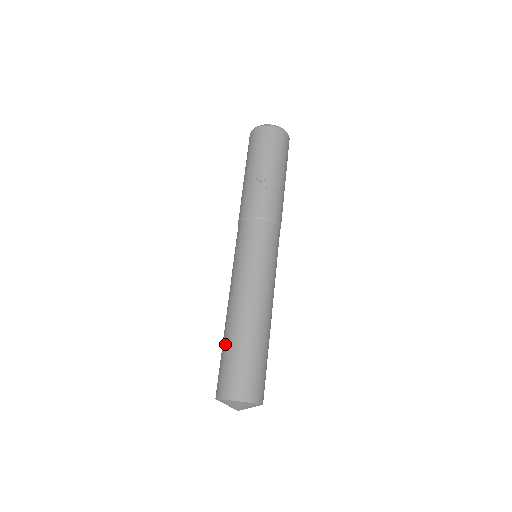
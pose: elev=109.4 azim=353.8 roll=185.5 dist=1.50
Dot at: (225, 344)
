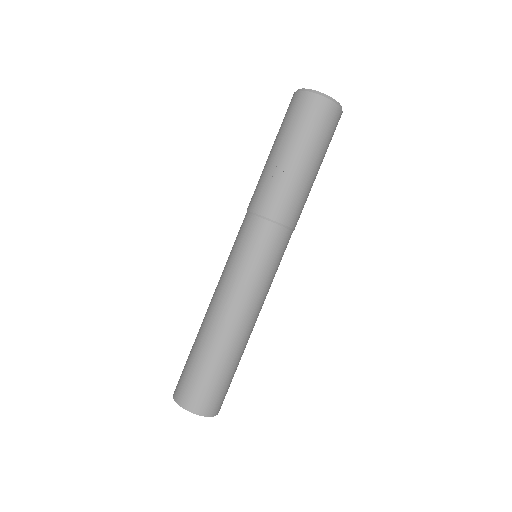
Dot at: (193, 347)
